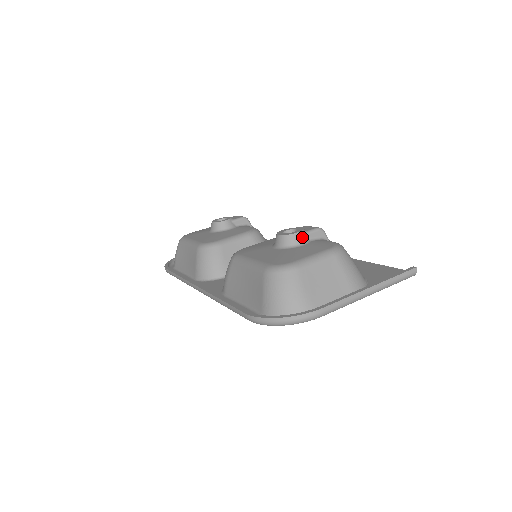
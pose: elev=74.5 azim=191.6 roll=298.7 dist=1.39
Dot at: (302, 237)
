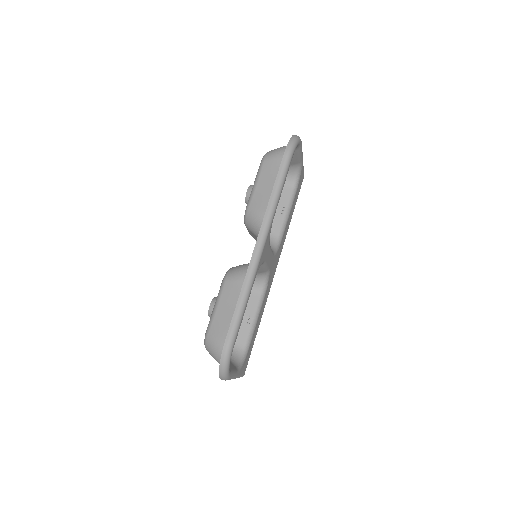
Dot at: occluded
